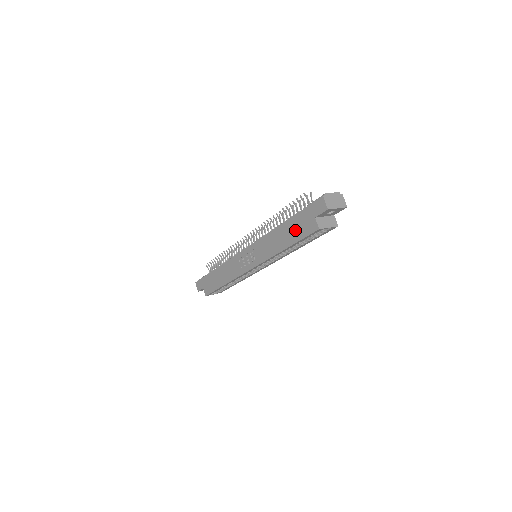
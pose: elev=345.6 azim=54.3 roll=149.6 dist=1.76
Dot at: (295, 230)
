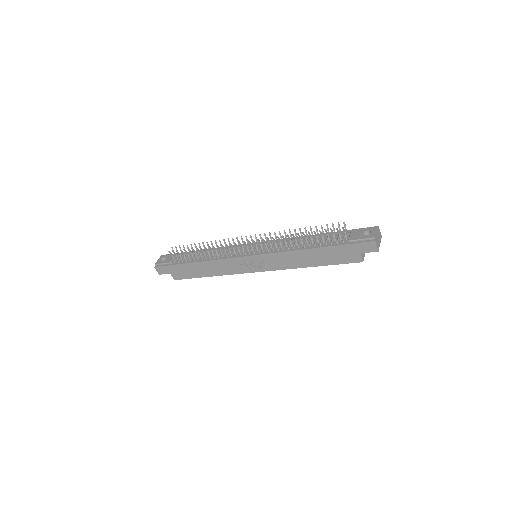
Dot at: (331, 257)
